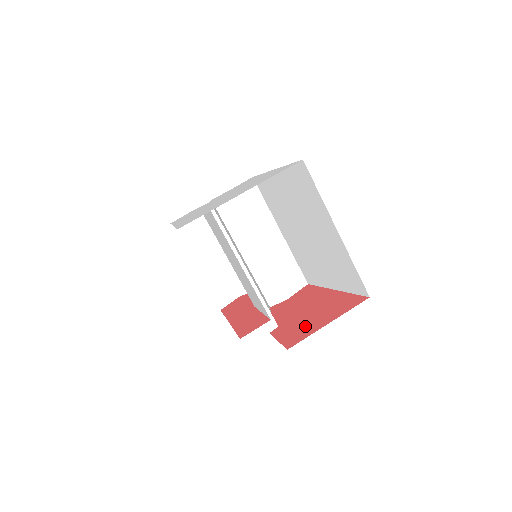
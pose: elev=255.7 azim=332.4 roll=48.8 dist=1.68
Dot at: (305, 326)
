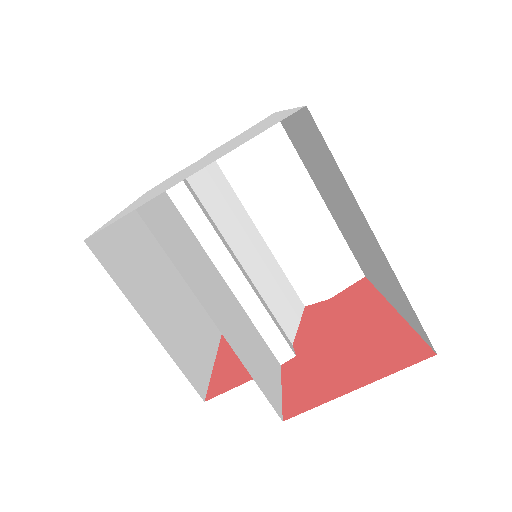
Dot at: (324, 377)
